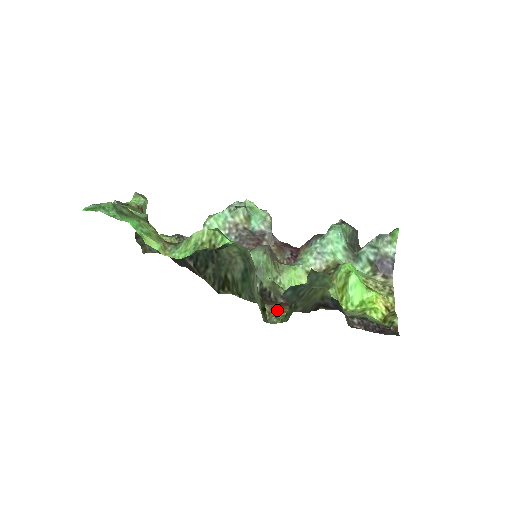
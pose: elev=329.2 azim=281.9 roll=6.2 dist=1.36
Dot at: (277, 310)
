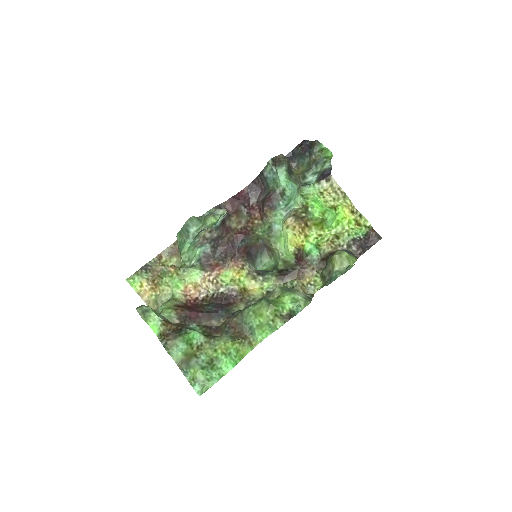
Dot at: (304, 278)
